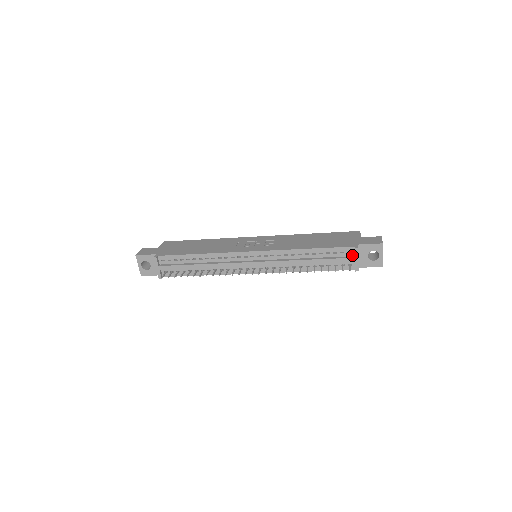
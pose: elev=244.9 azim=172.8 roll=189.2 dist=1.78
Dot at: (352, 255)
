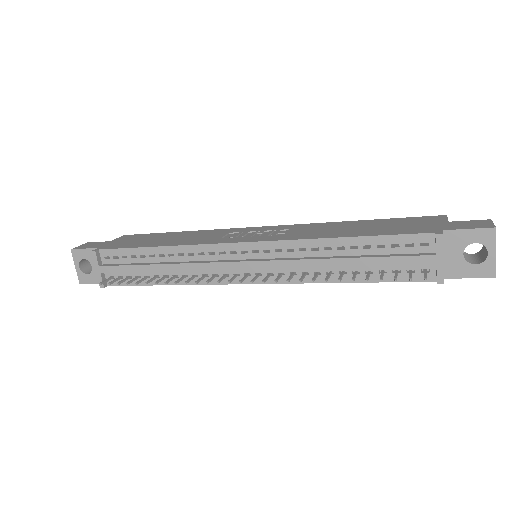
Dot at: (430, 251)
